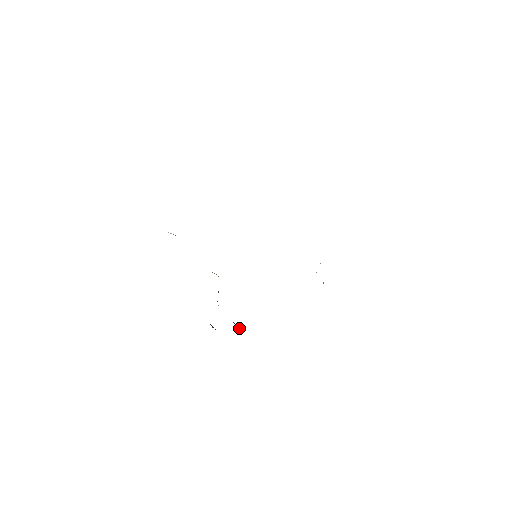
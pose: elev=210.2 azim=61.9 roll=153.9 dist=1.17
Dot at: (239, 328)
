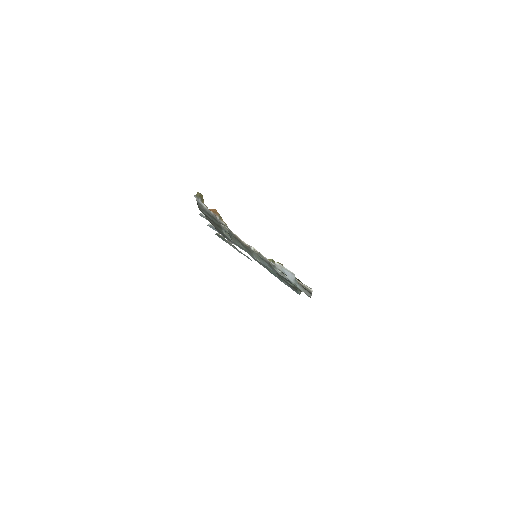
Dot at: occluded
